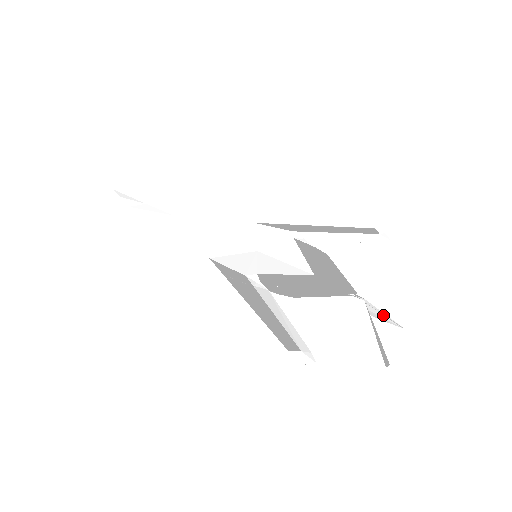
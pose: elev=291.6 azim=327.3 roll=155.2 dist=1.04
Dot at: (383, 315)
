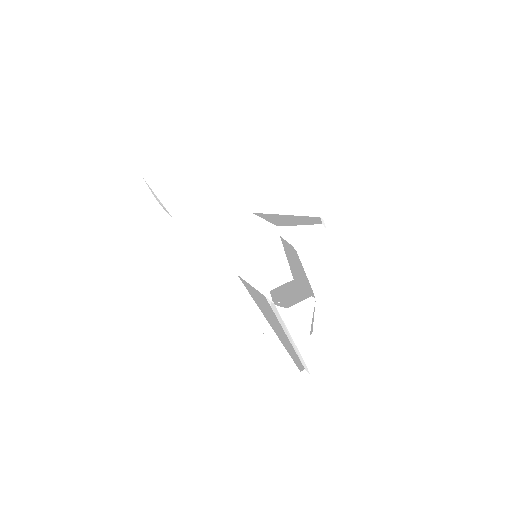
Dot at: occluded
